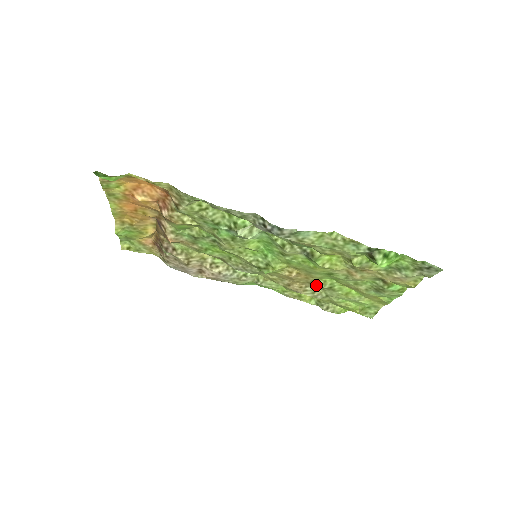
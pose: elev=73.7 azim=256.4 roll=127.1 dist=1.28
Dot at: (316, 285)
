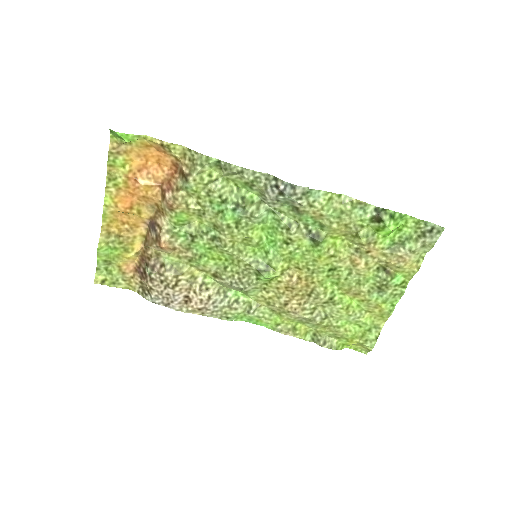
Dot at: (316, 296)
